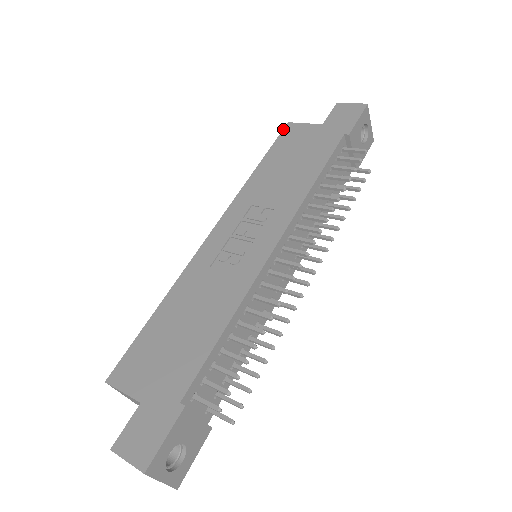
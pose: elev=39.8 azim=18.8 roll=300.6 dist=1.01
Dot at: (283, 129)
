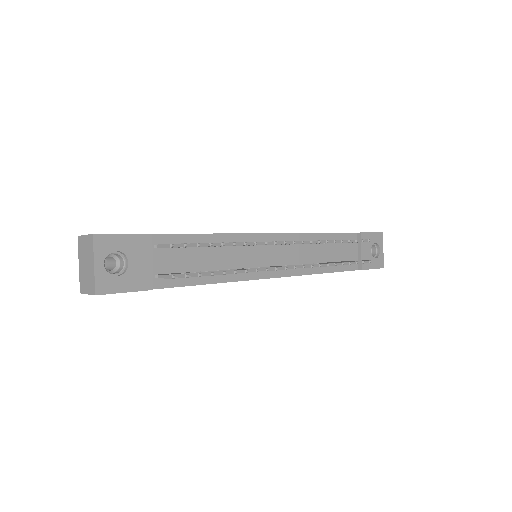
Dot at: occluded
